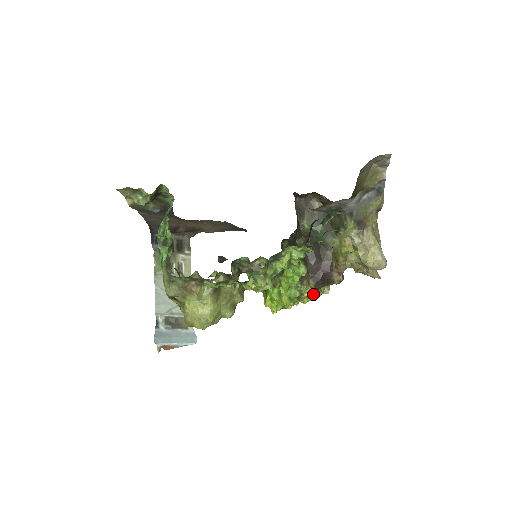
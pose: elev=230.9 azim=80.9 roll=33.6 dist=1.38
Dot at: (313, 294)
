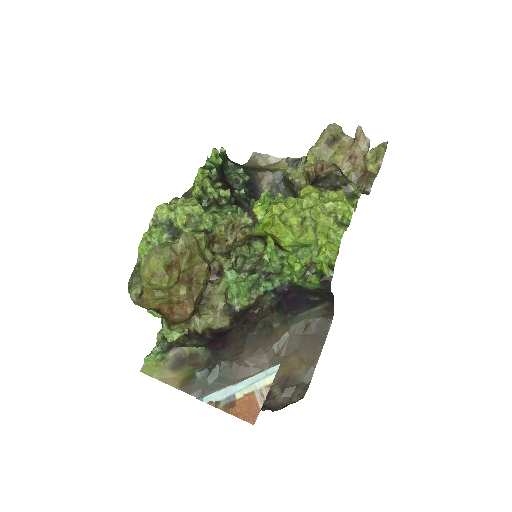
Dot at: (310, 186)
